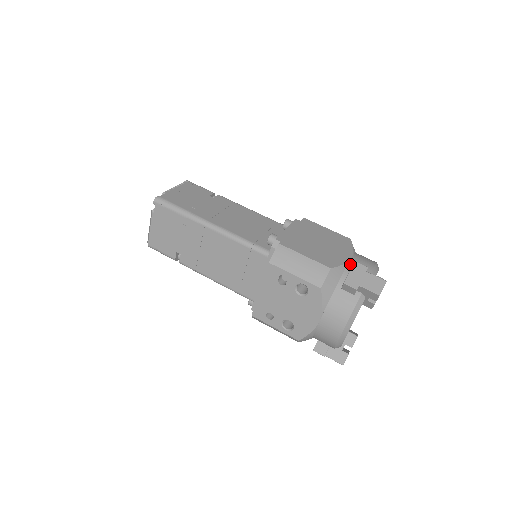
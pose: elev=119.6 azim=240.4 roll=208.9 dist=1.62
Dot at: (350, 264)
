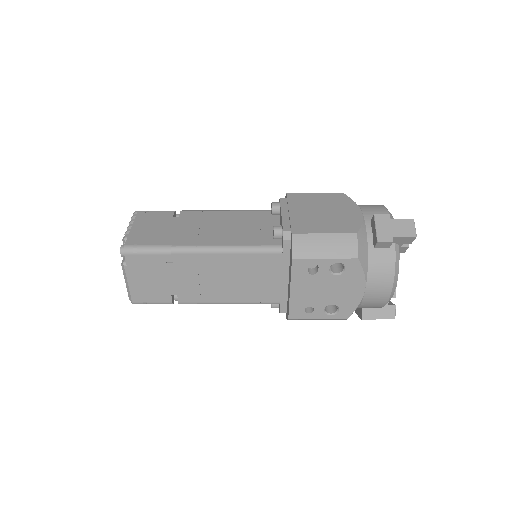
Dot at: (366, 219)
